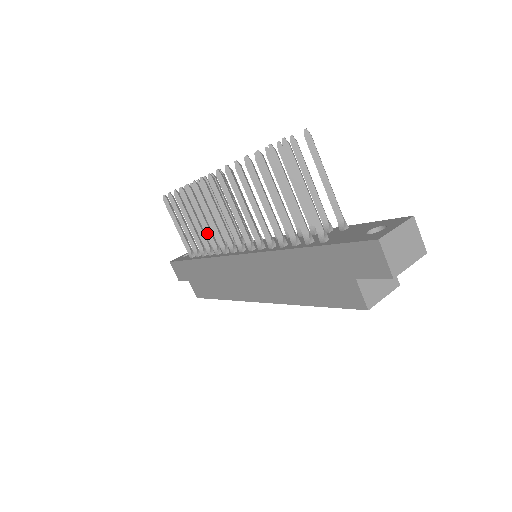
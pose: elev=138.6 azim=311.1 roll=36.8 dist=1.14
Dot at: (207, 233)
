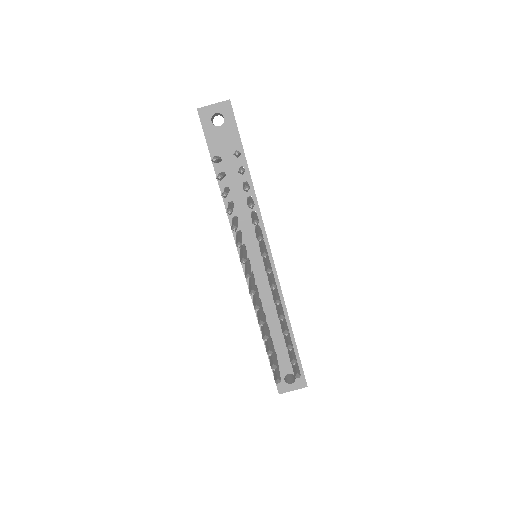
Dot at: occluded
